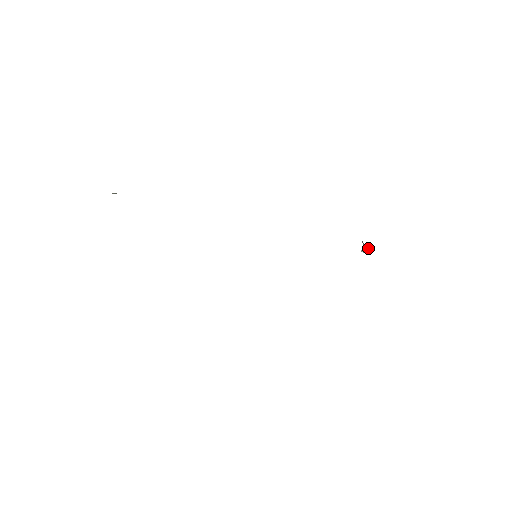
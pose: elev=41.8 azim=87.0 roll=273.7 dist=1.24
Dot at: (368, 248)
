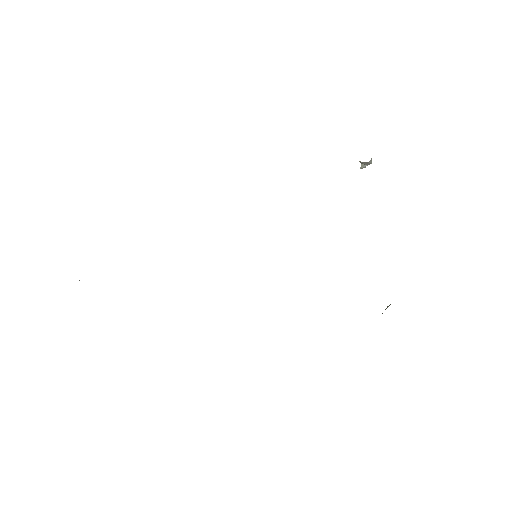
Dot at: (366, 162)
